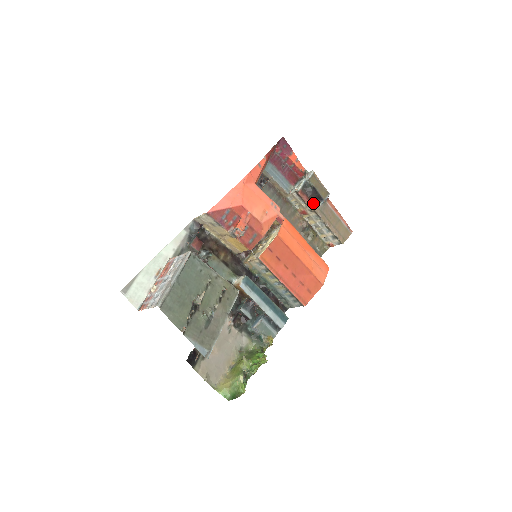
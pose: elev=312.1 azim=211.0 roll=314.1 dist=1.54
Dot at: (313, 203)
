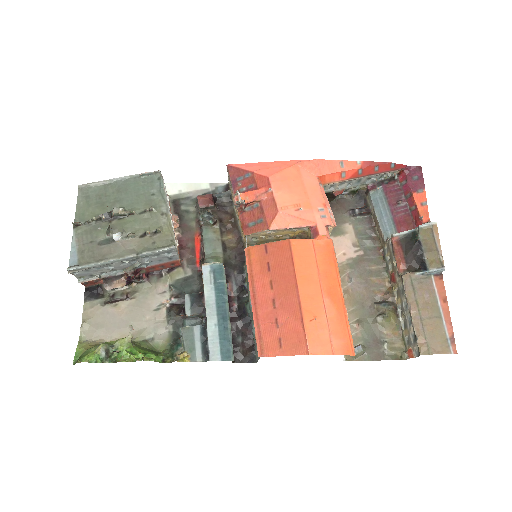
Dot at: (407, 265)
